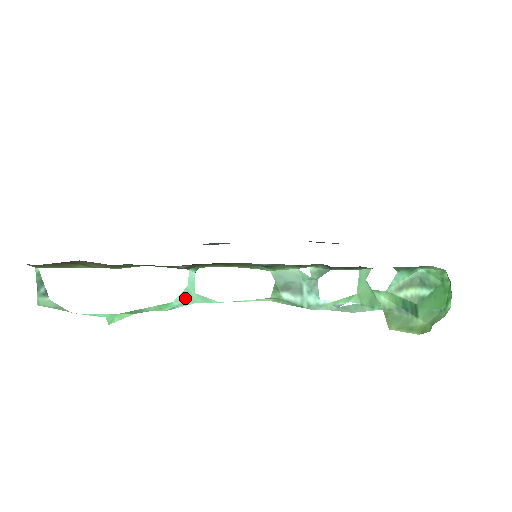
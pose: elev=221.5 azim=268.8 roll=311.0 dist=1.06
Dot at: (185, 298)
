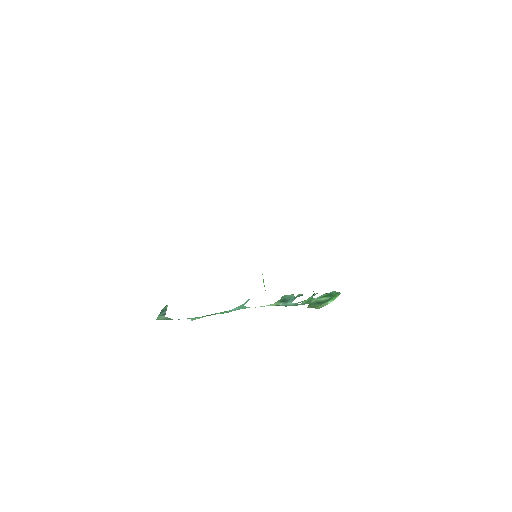
Dot at: (238, 308)
